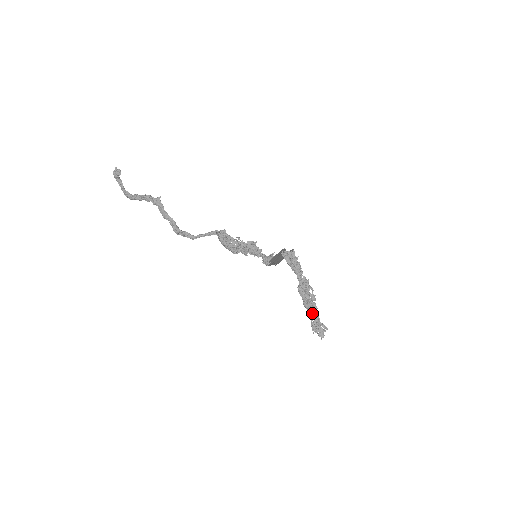
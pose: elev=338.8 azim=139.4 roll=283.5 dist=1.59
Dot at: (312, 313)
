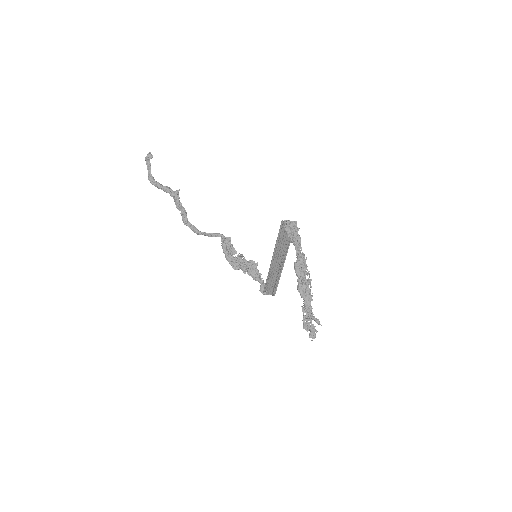
Dot at: (305, 301)
